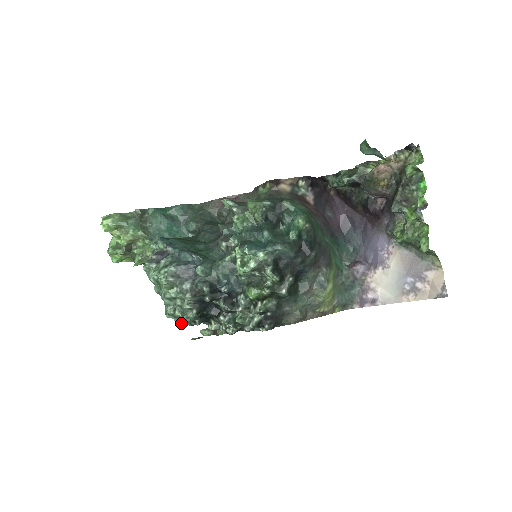
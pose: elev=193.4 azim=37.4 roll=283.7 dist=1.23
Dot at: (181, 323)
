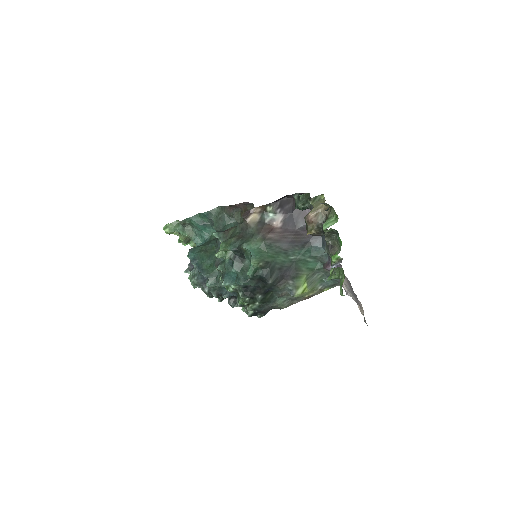
Dot at: occluded
